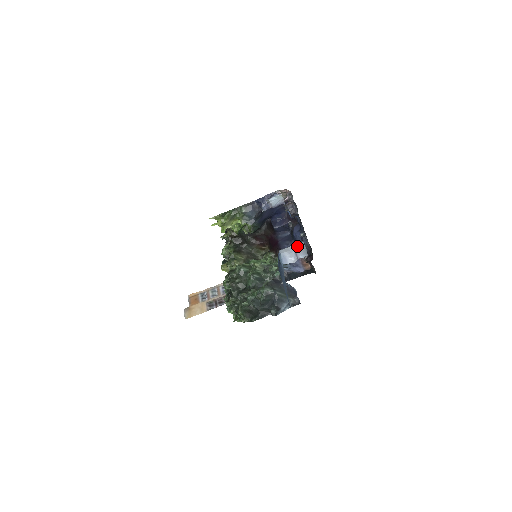
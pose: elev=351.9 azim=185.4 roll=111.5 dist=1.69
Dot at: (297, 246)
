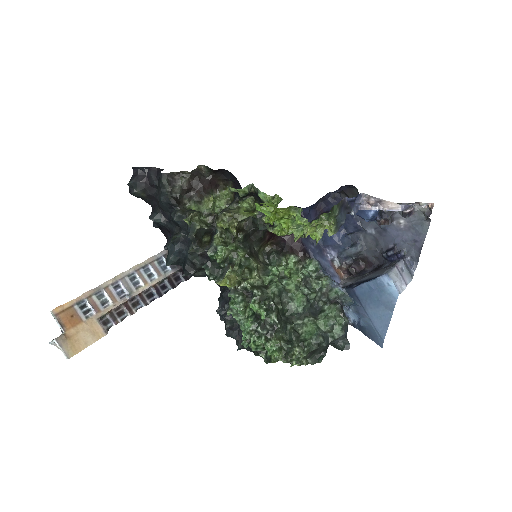
Dot at: (400, 267)
